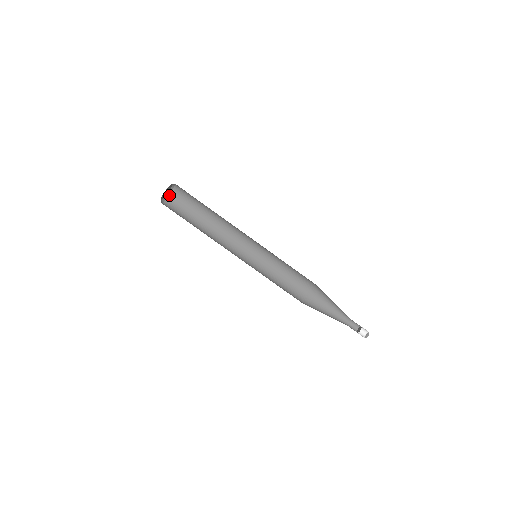
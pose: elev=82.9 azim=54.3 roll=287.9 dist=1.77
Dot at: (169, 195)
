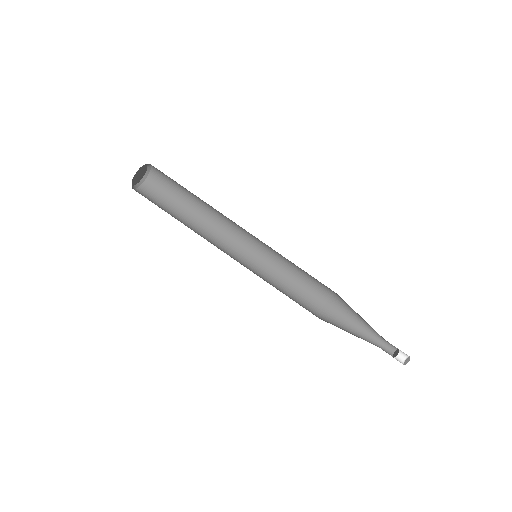
Dot at: (143, 182)
